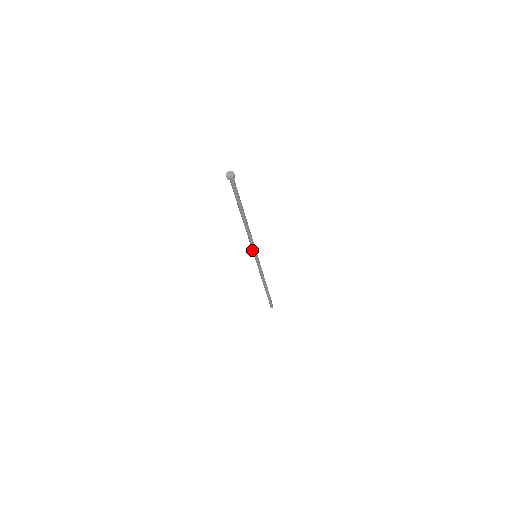
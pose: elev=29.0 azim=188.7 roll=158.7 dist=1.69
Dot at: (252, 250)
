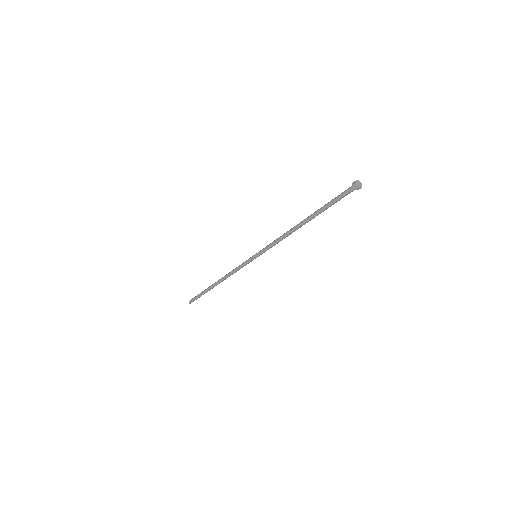
Dot at: (263, 250)
